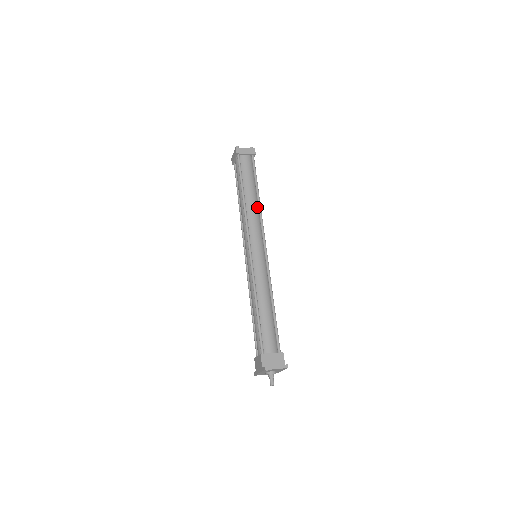
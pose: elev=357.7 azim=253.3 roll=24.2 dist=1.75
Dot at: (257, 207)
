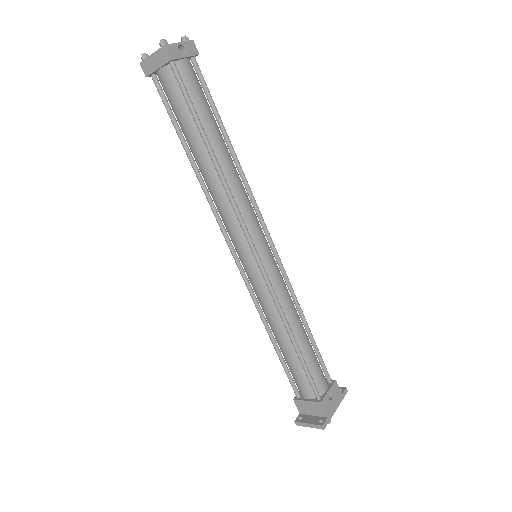
Dot at: (219, 178)
